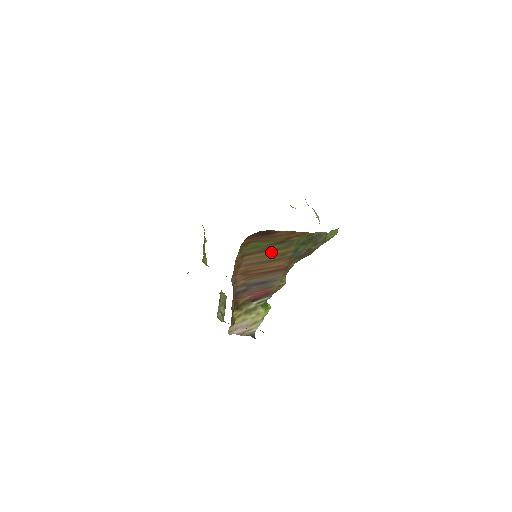
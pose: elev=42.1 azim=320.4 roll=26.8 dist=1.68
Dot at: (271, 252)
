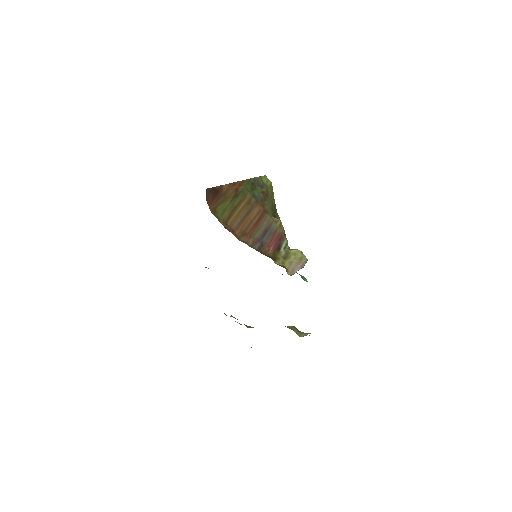
Dot at: (239, 207)
